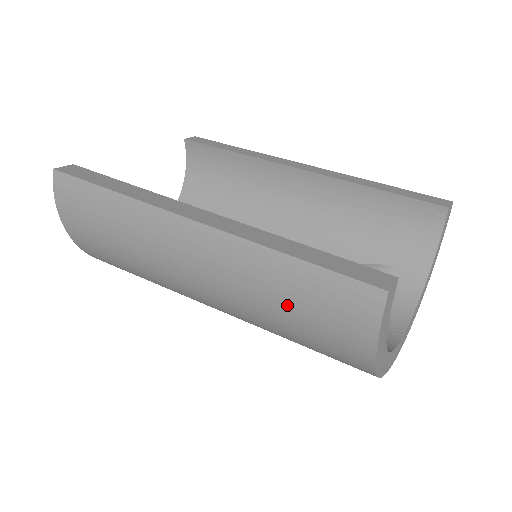
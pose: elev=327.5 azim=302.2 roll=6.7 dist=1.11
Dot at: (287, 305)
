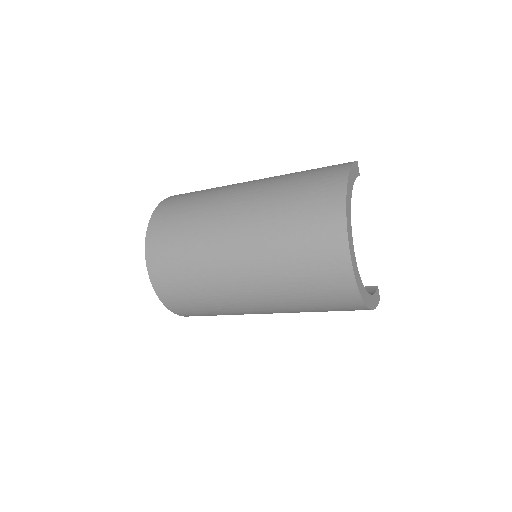
Dot at: (304, 175)
